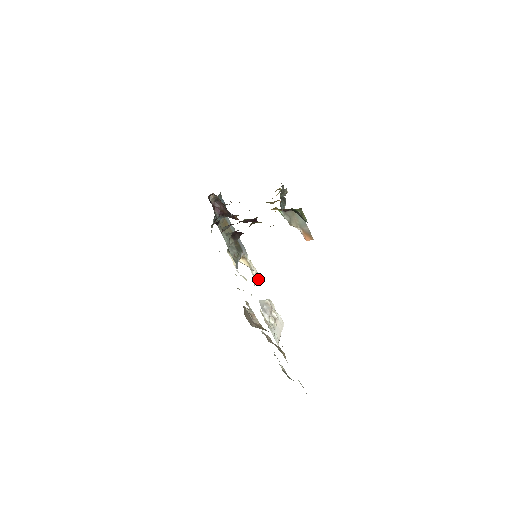
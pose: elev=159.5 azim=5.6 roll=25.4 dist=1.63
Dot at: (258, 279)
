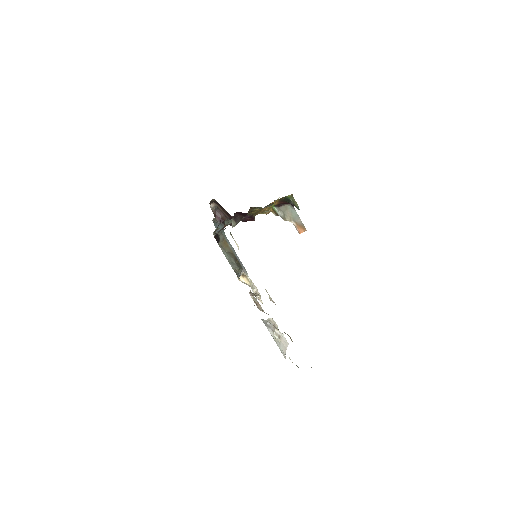
Dot at: (259, 297)
